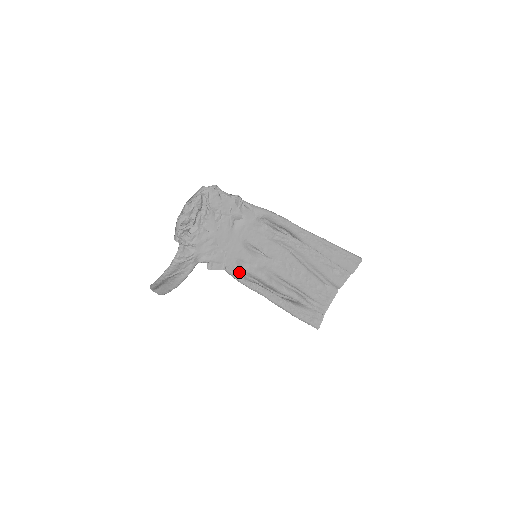
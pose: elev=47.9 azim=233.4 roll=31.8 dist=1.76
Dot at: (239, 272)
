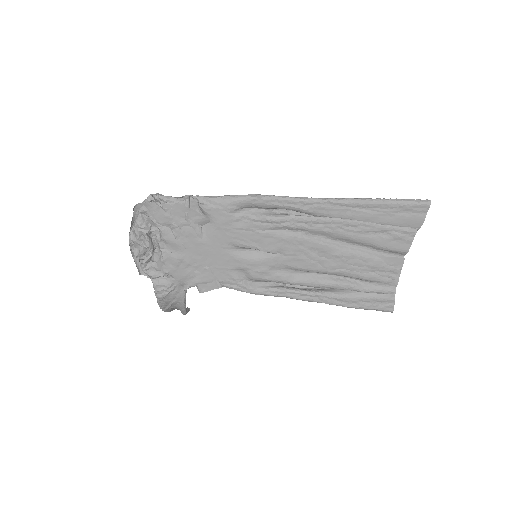
Dot at: (242, 283)
